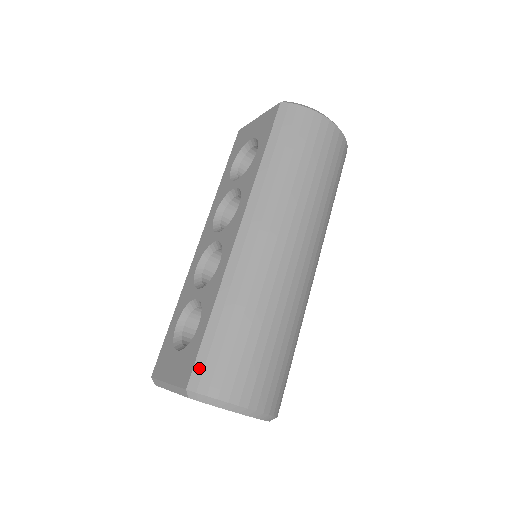
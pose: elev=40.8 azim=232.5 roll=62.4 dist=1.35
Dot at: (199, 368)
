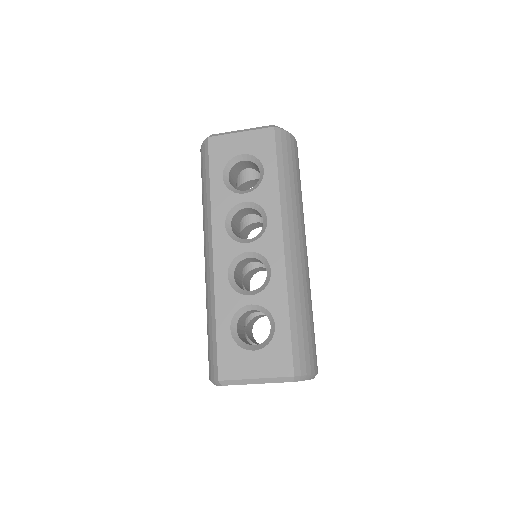
Dot at: (297, 358)
